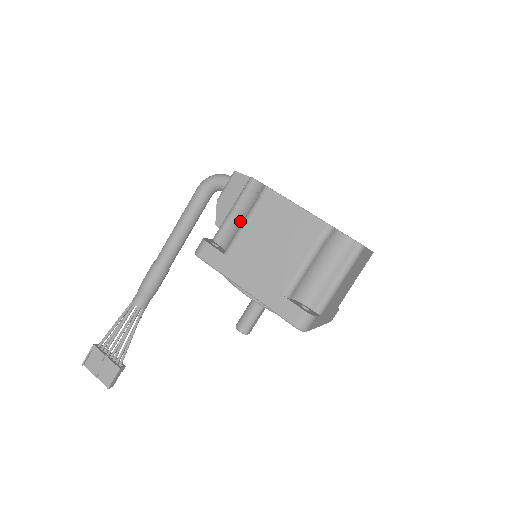
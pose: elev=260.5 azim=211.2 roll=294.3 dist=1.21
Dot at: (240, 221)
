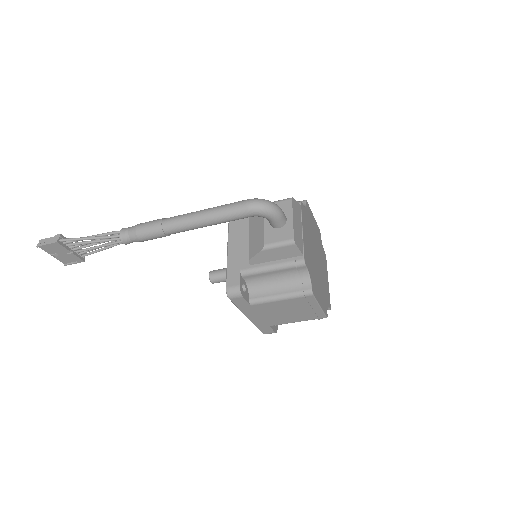
Dot at: (273, 280)
